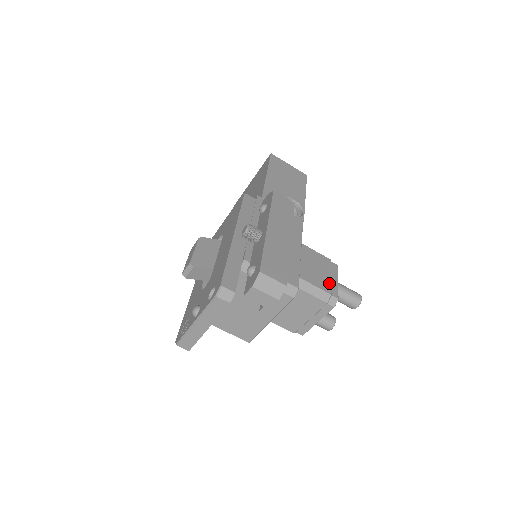
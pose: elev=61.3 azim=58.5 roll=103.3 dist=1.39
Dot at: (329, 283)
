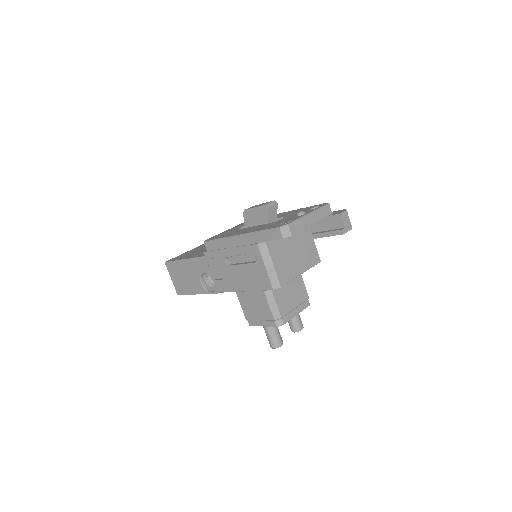
Dot at: occluded
